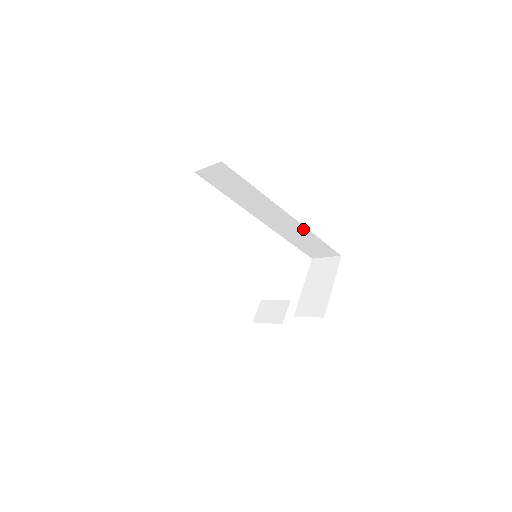
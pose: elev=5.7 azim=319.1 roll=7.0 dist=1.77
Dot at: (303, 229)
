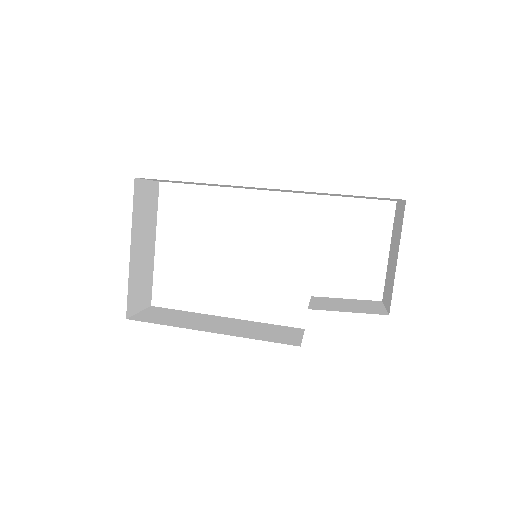
Dot at: occluded
